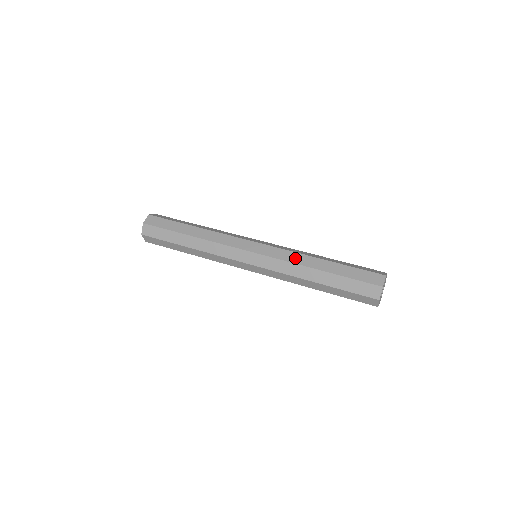
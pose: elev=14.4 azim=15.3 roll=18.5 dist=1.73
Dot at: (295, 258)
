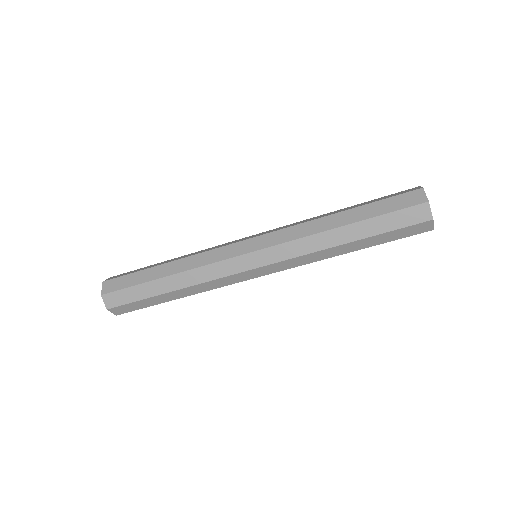
Dot at: (309, 246)
